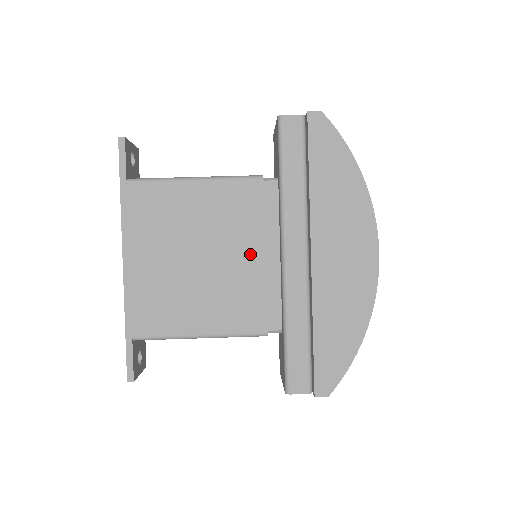
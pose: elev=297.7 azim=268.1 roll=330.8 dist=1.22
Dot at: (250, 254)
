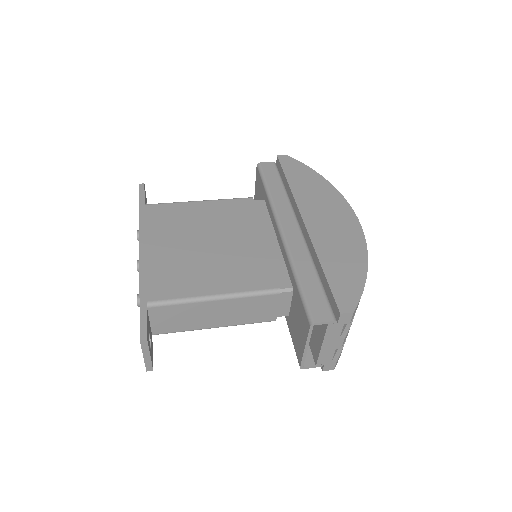
Dot at: (252, 238)
